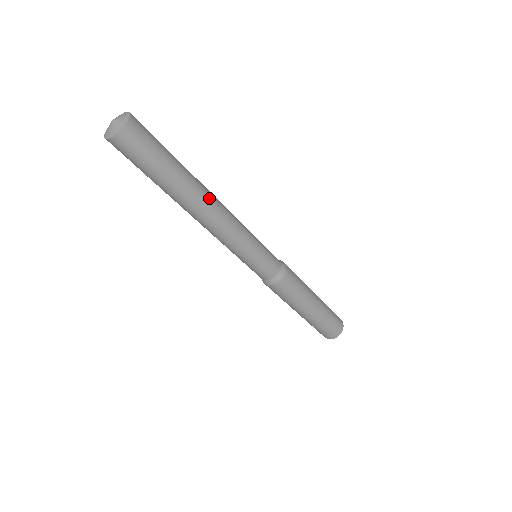
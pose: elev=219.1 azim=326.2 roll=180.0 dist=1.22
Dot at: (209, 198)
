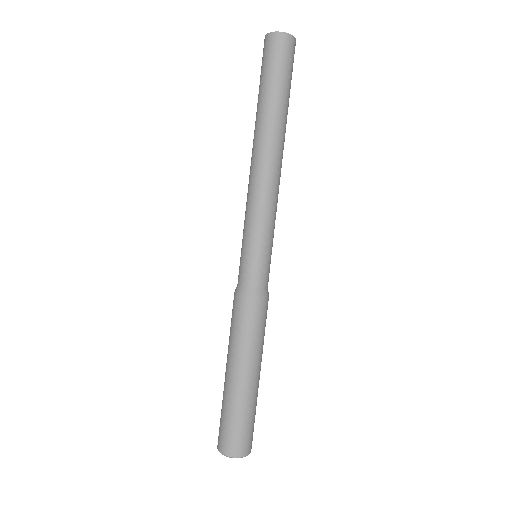
Dot at: (275, 148)
